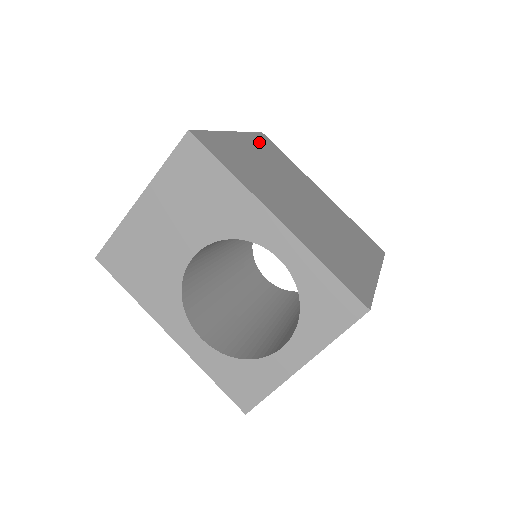
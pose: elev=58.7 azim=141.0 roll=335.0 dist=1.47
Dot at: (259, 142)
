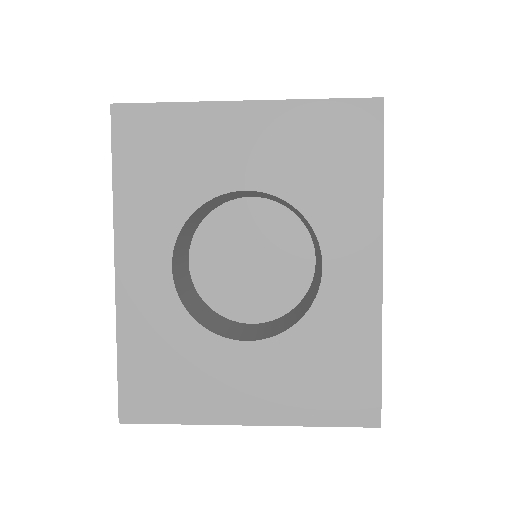
Dot at: occluded
